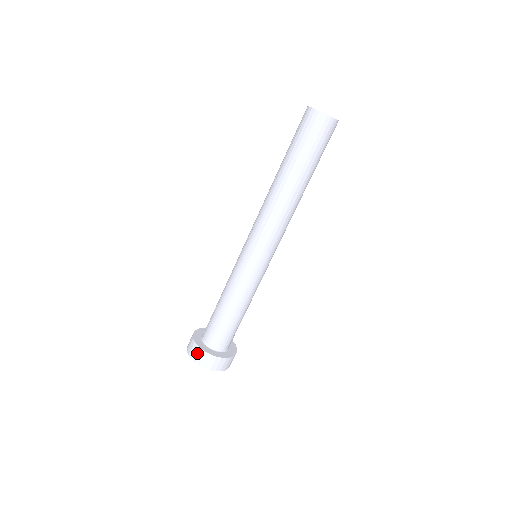
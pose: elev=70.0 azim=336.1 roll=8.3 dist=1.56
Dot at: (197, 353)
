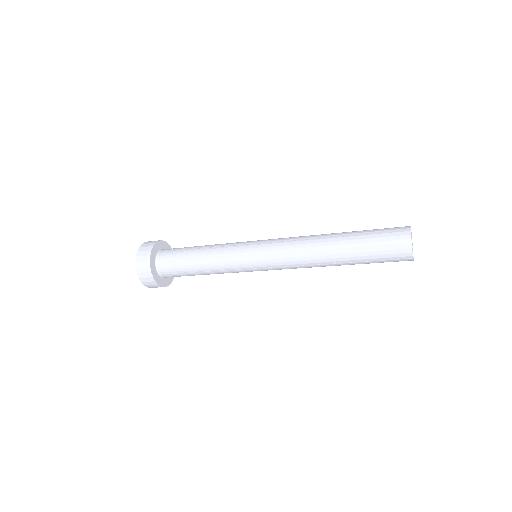
Dot at: occluded
